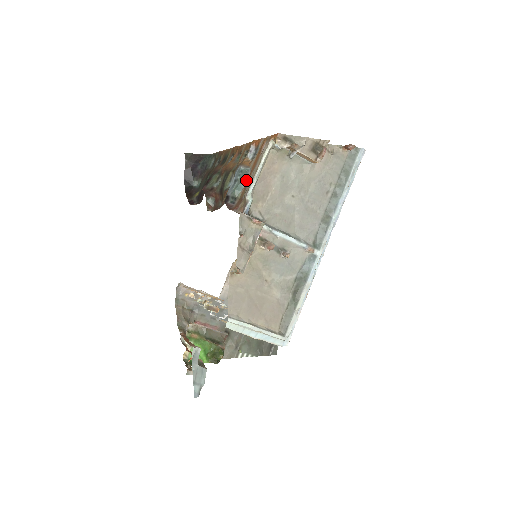
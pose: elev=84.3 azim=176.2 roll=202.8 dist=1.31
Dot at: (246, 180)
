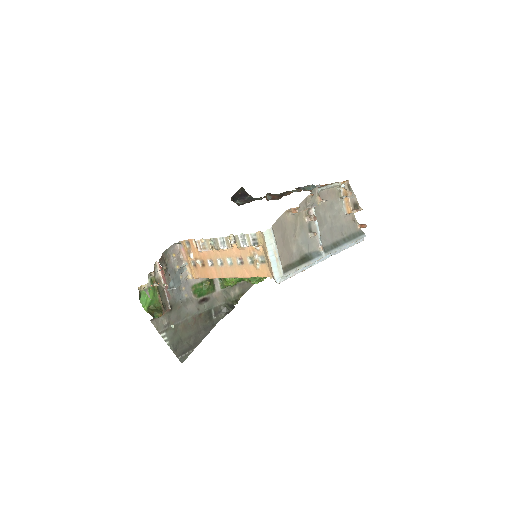
Dot at: occluded
